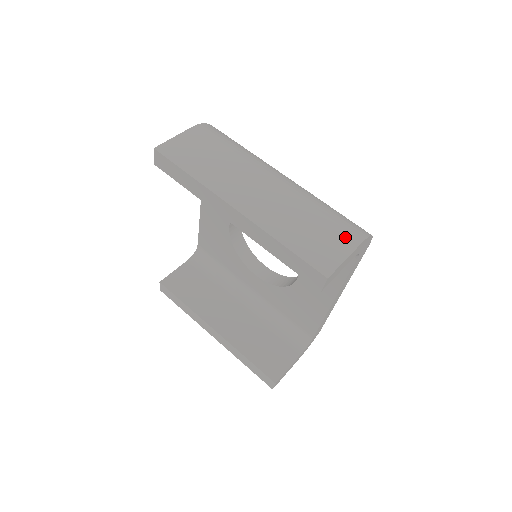
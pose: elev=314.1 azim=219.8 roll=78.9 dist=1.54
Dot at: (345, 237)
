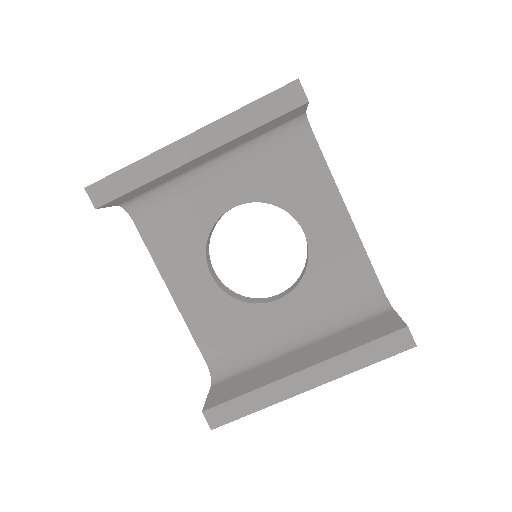
Dot at: occluded
